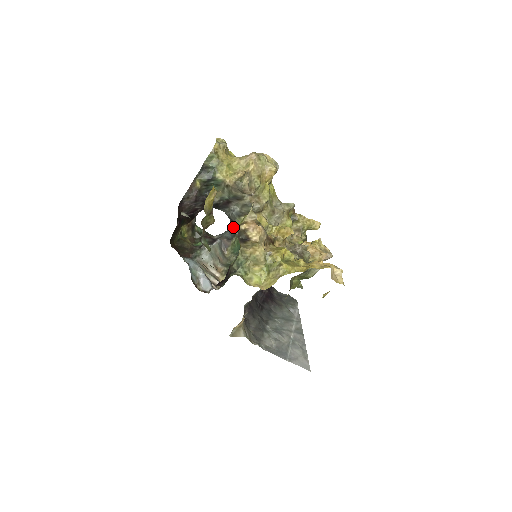
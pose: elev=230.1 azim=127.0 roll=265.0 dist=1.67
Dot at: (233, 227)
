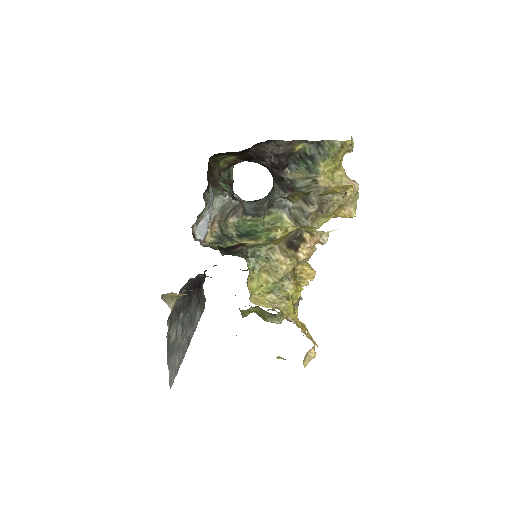
Dot at: (263, 209)
